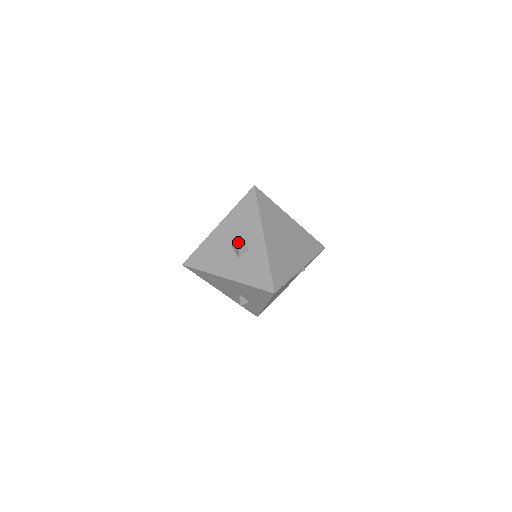
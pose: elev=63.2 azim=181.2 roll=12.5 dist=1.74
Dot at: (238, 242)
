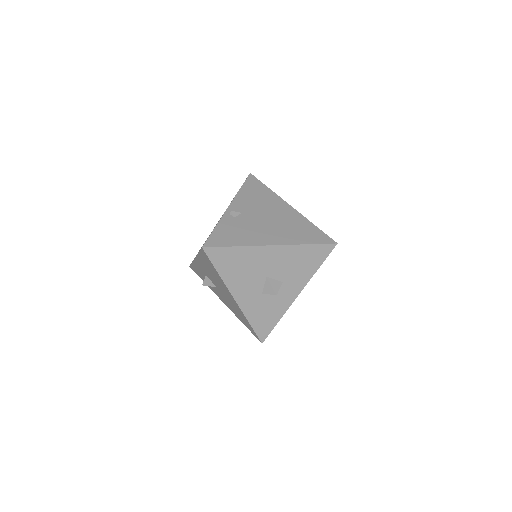
Dot at: (276, 280)
